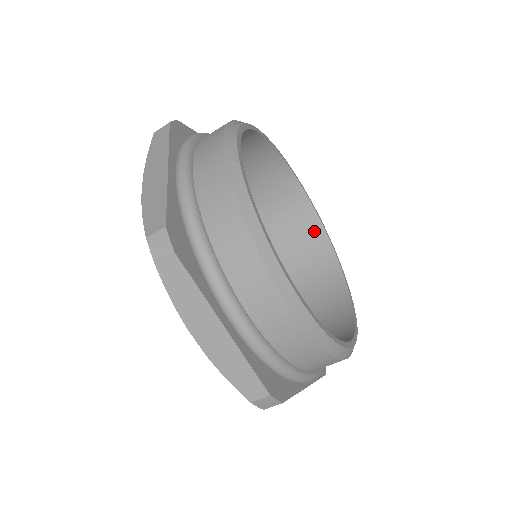
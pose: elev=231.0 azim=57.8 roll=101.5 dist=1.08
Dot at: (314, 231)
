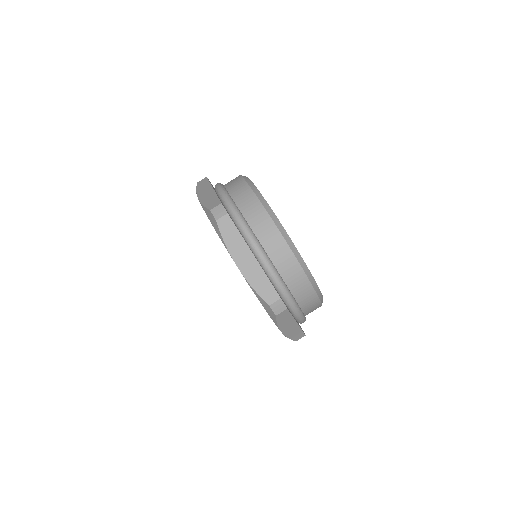
Dot at: occluded
